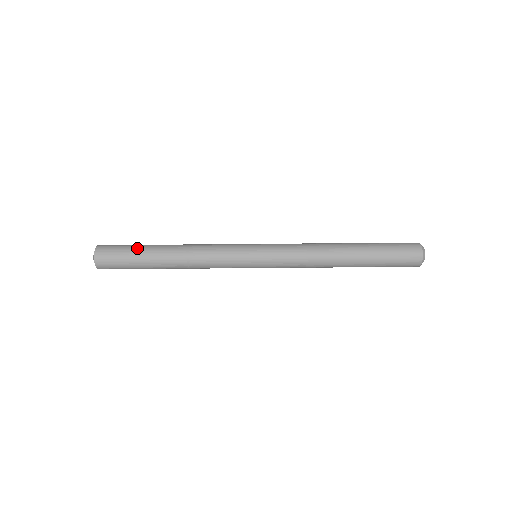
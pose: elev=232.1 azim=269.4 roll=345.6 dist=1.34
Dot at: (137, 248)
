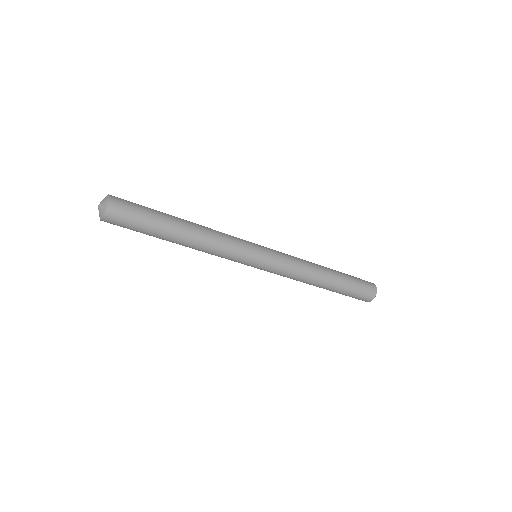
Dot at: (151, 225)
